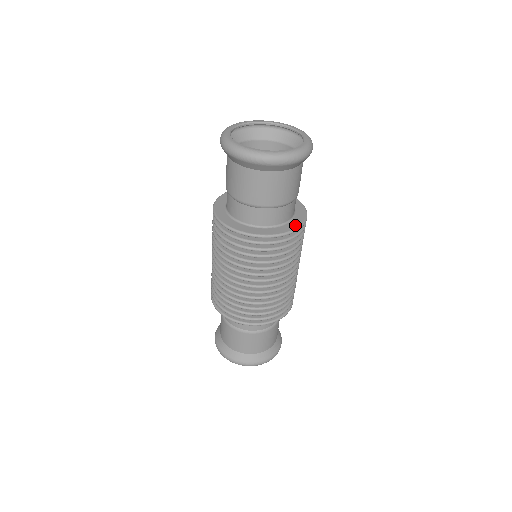
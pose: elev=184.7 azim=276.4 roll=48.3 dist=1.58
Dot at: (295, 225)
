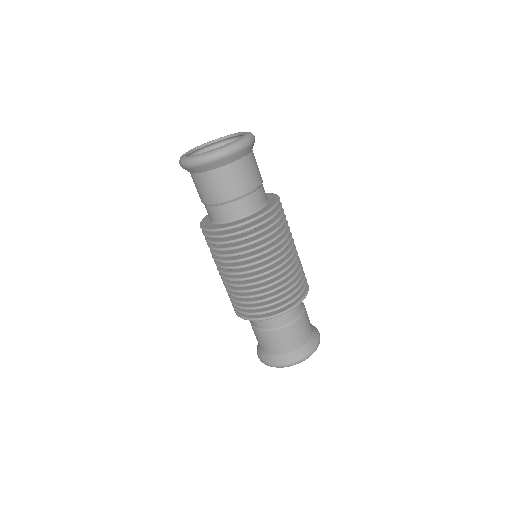
Dot at: (253, 216)
